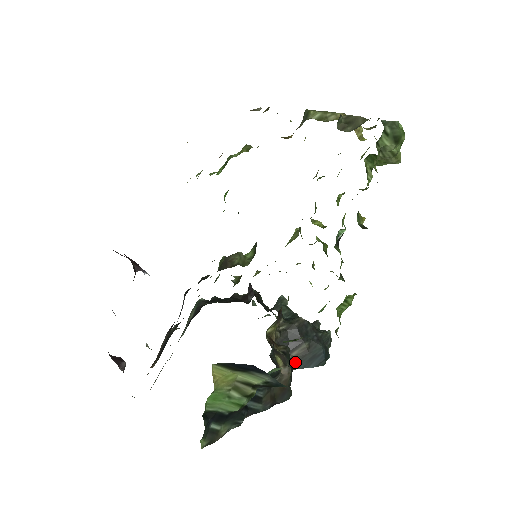
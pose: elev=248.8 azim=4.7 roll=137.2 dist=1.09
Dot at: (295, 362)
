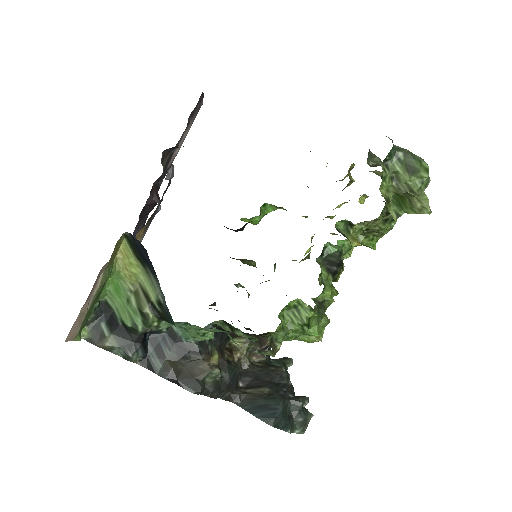
Dot at: (243, 398)
